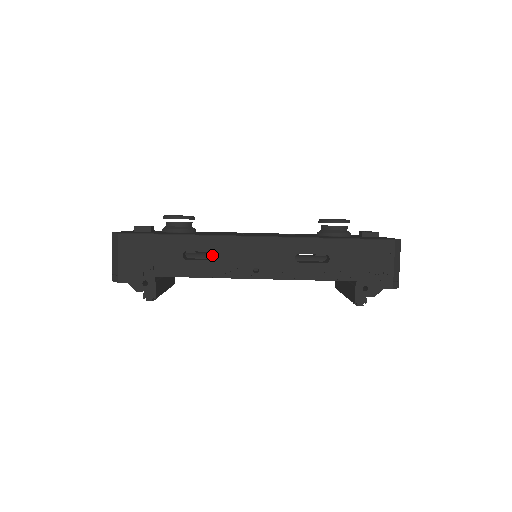
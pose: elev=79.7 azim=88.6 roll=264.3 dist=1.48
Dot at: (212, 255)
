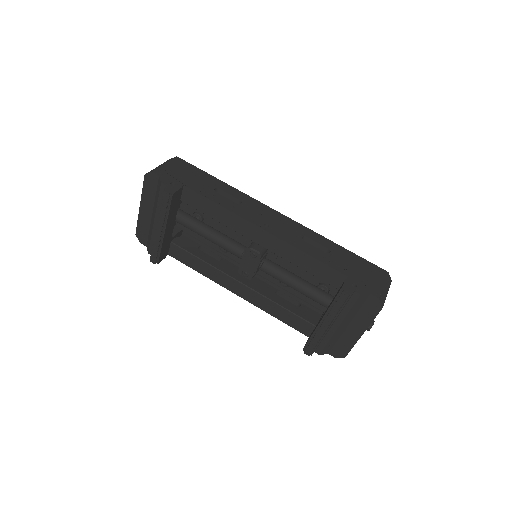
Dot at: (222, 233)
